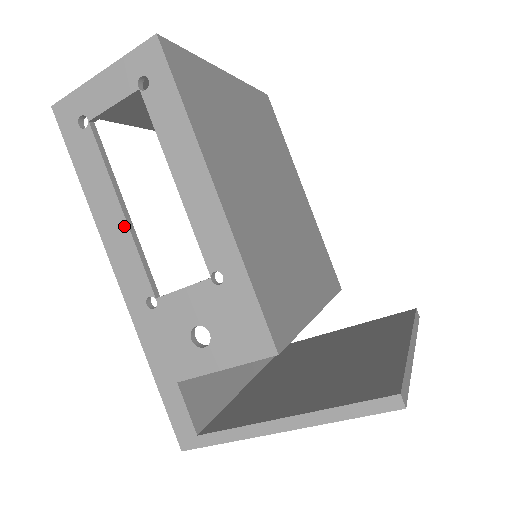
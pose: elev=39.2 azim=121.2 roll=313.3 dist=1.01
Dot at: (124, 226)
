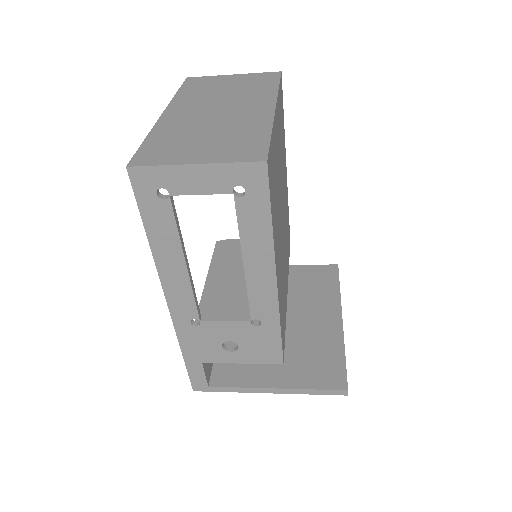
Dot at: (185, 275)
